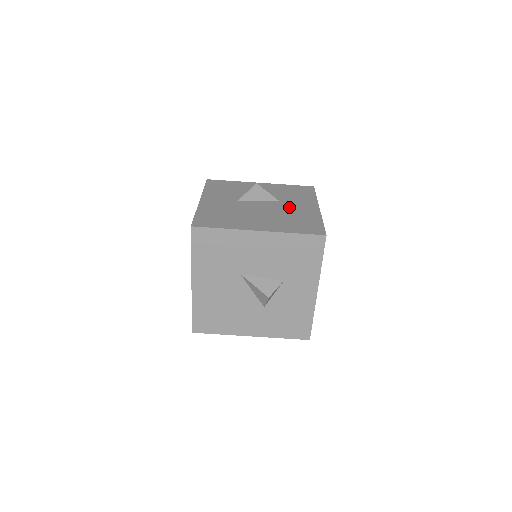
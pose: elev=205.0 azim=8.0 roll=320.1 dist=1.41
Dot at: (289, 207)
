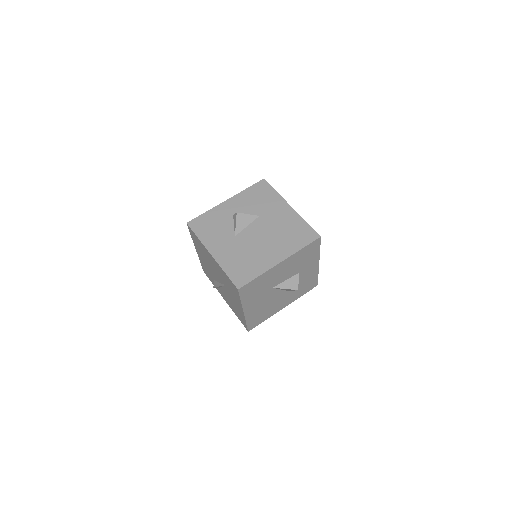
Dot at: (273, 220)
